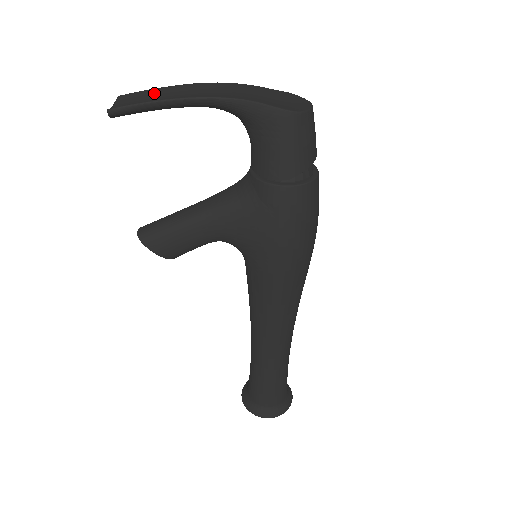
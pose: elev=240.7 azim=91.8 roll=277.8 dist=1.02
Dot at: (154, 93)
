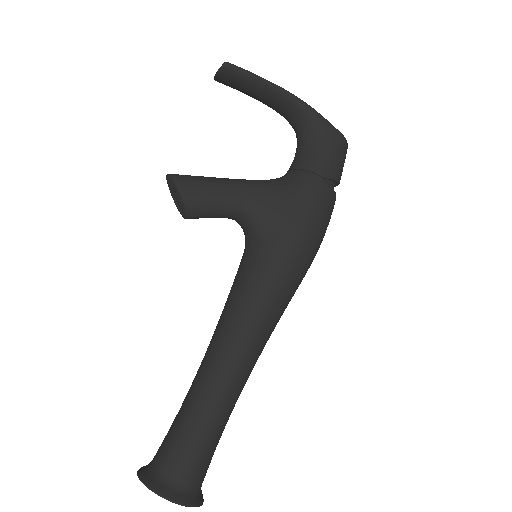
Dot at: occluded
